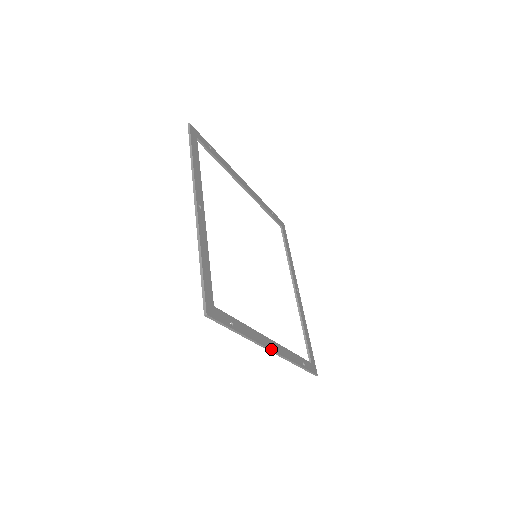
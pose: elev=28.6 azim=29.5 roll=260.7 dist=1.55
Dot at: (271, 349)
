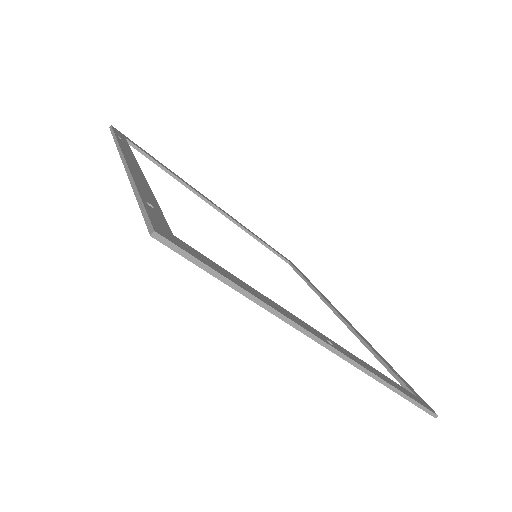
Dot at: (349, 323)
